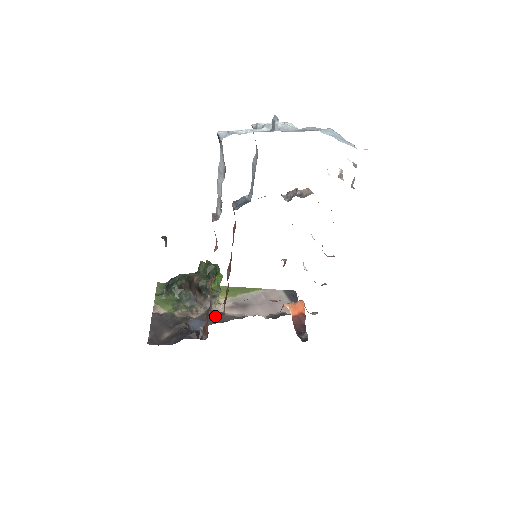
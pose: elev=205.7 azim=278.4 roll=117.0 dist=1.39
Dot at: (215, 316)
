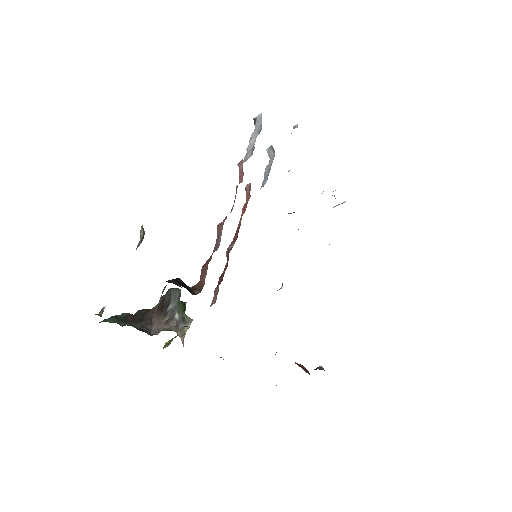
Dot at: occluded
